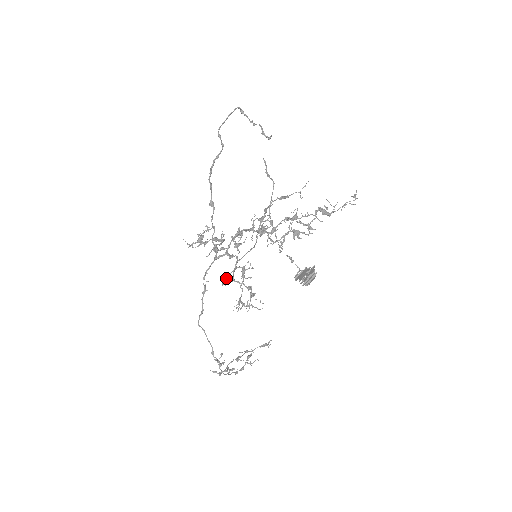
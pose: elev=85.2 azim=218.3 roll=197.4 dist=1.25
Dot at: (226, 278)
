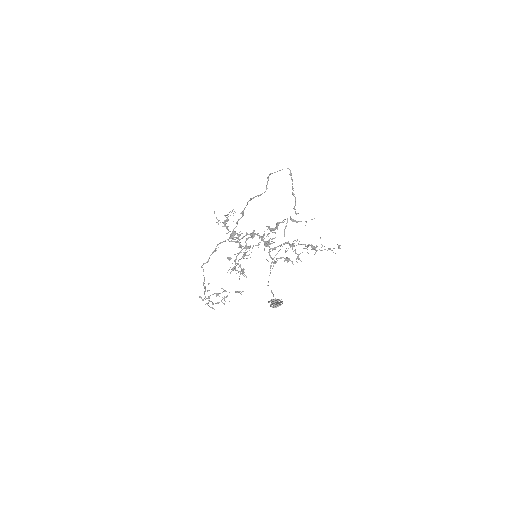
Dot at: occluded
